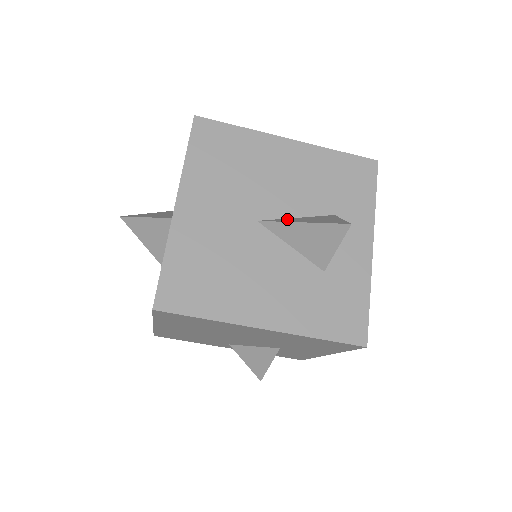
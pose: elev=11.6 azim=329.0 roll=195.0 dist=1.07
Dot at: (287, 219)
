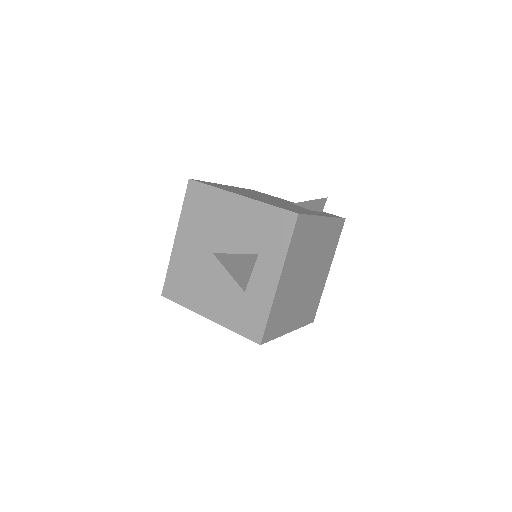
Dot at: (226, 255)
